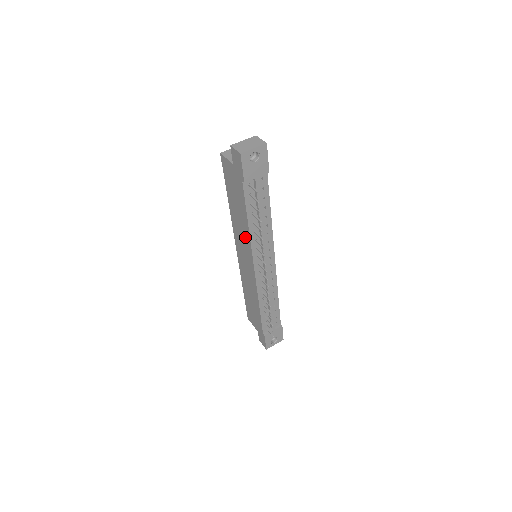
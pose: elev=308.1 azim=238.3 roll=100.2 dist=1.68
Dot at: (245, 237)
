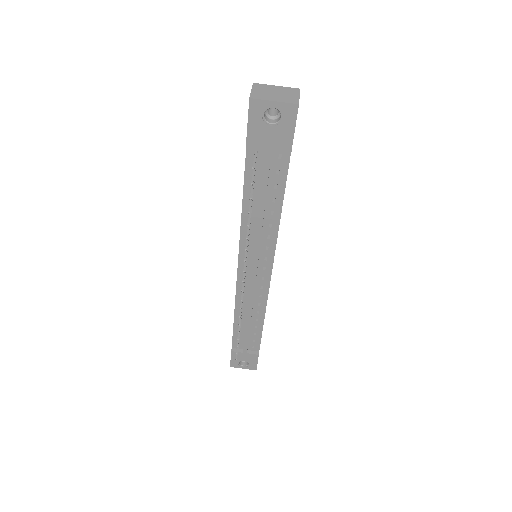
Dot at: occluded
